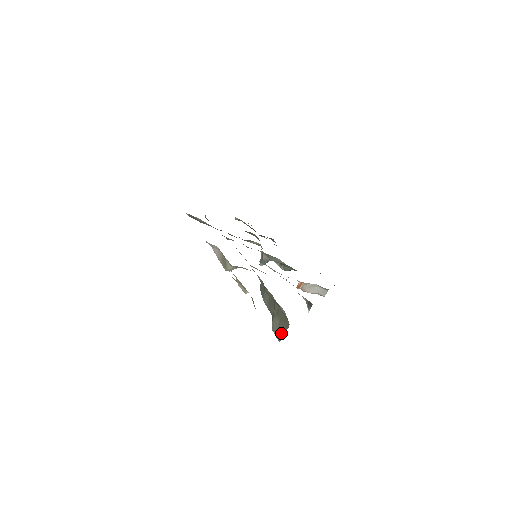
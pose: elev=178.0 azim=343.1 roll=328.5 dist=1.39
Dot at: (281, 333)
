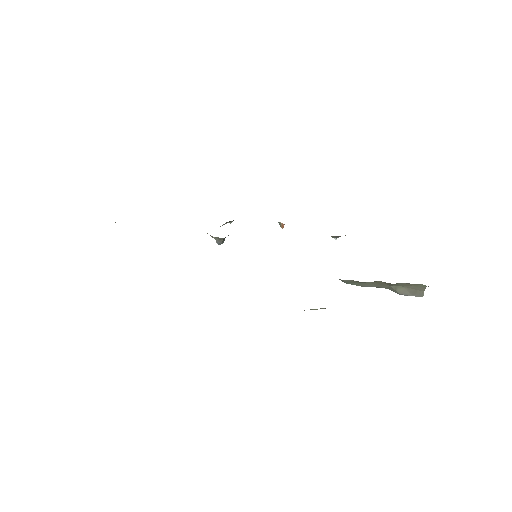
Dot at: (419, 293)
